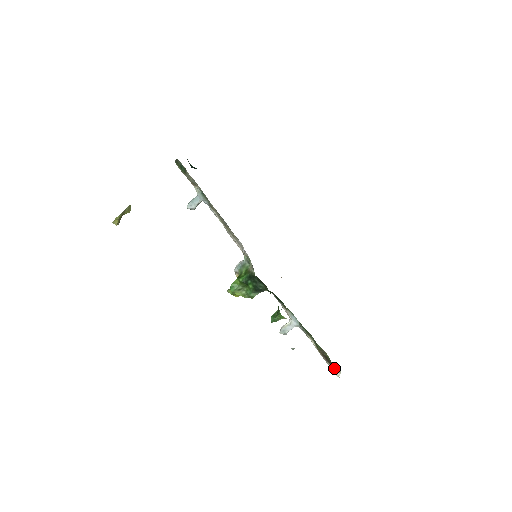
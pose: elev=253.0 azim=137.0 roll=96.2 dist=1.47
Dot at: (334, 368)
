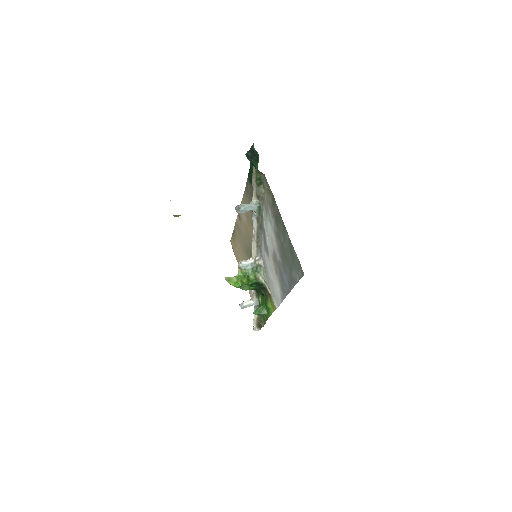
Dot at: (258, 328)
